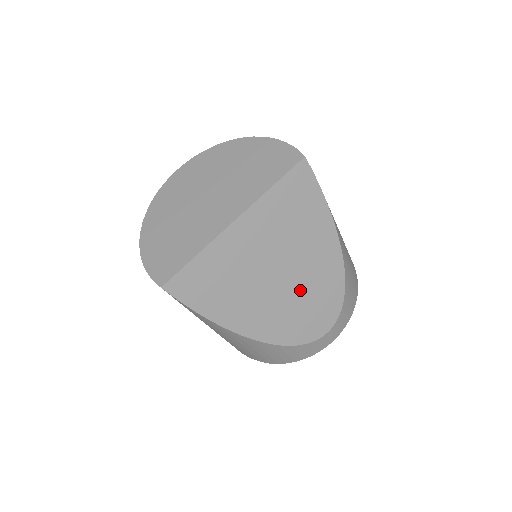
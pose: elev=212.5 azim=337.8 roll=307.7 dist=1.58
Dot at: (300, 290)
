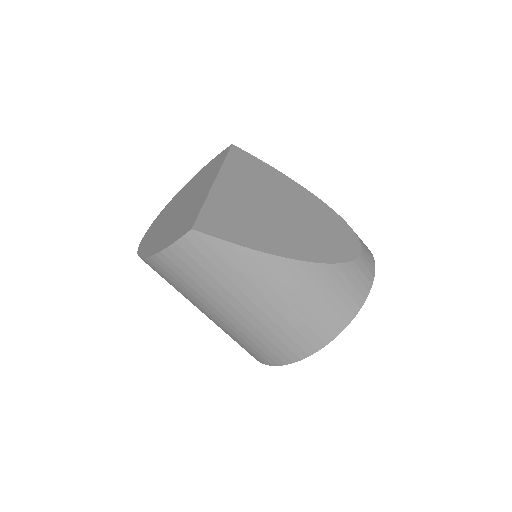
Dot at: (308, 220)
